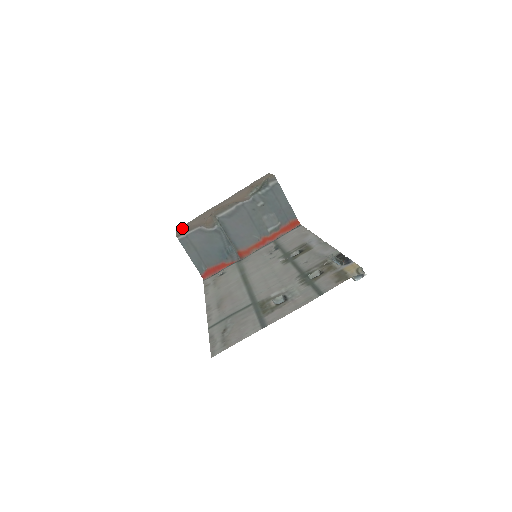
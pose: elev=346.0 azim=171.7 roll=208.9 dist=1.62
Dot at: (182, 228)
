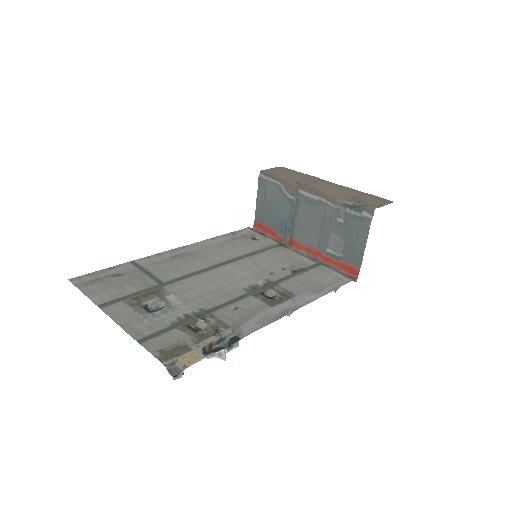
Dot at: (277, 169)
